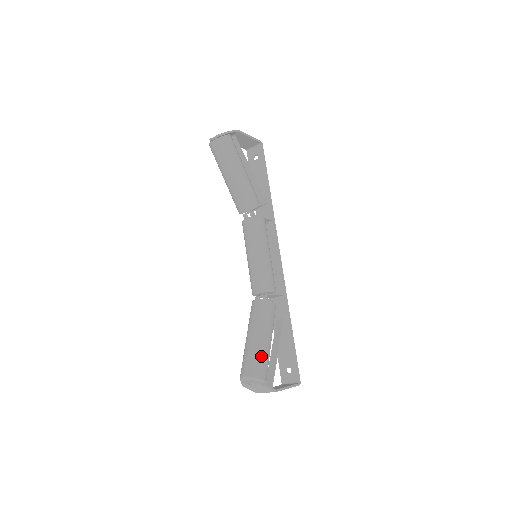
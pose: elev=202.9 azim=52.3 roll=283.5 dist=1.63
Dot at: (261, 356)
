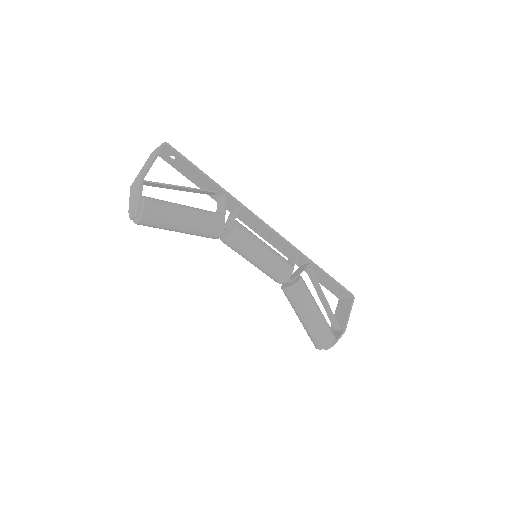
Dot at: (321, 330)
